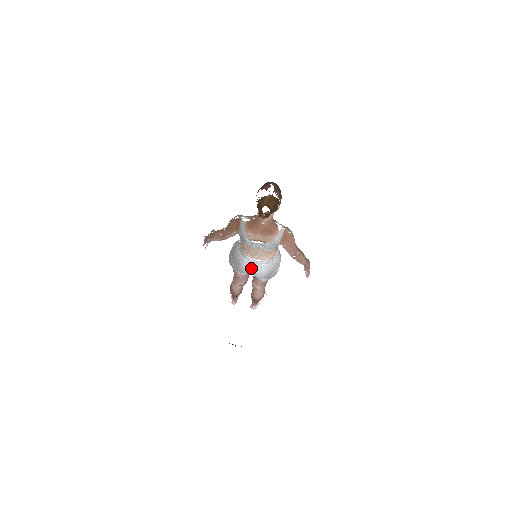
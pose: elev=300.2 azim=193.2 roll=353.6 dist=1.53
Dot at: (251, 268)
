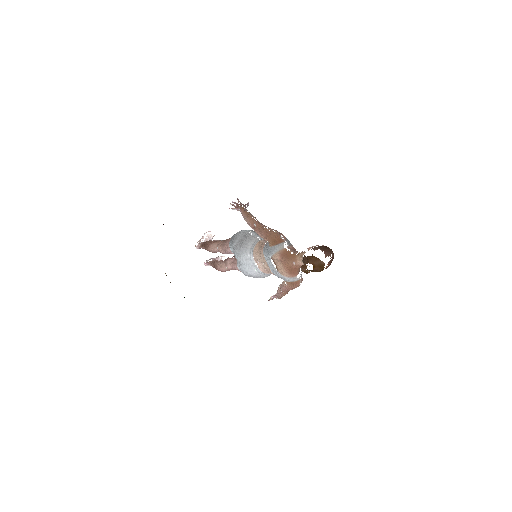
Dot at: (245, 262)
